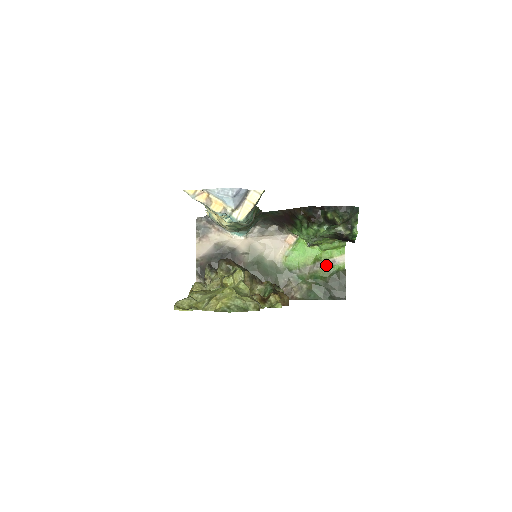
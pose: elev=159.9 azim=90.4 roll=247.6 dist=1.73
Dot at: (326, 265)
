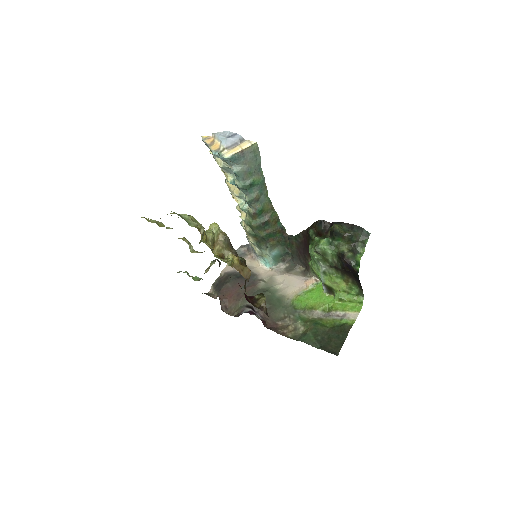
Dot at: (334, 316)
